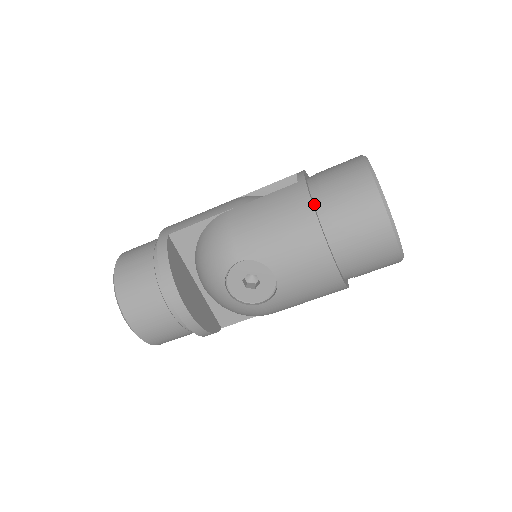
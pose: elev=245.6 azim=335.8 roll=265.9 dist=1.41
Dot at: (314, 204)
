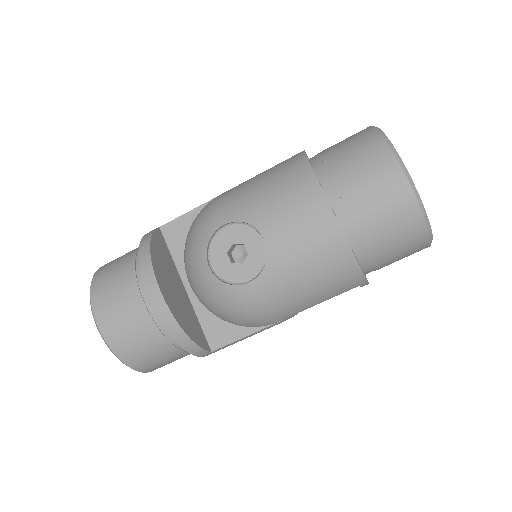
Dot at: (311, 164)
